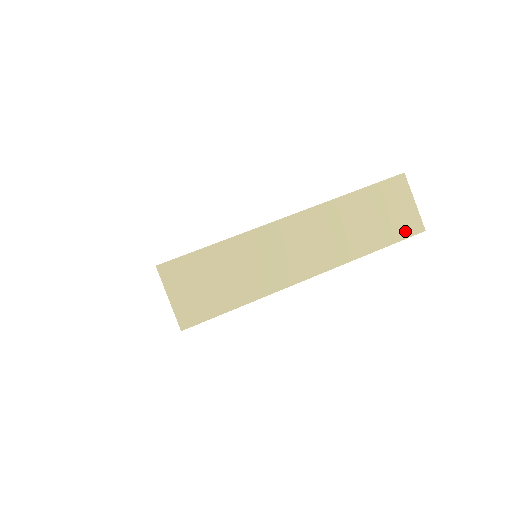
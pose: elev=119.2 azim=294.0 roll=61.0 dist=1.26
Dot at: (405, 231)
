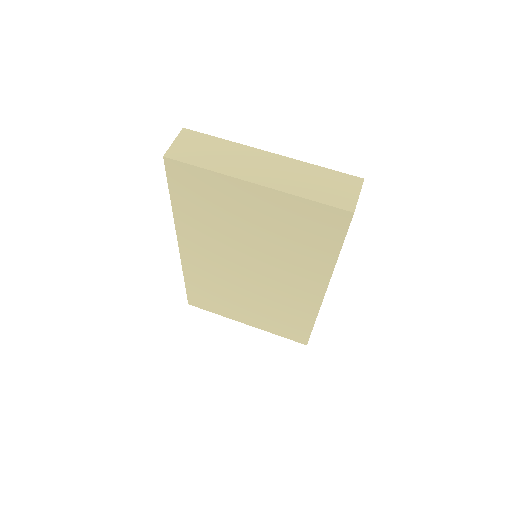
Dot at: (339, 204)
